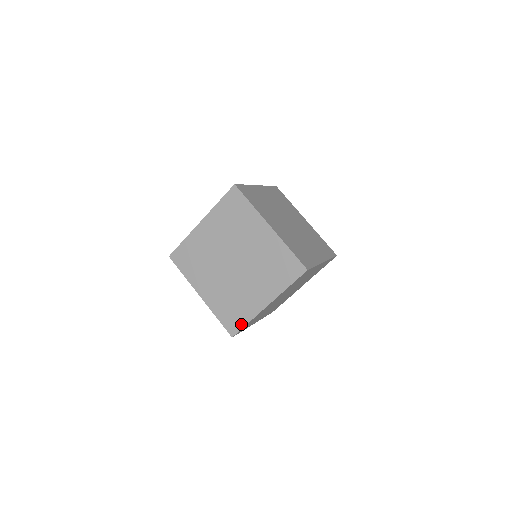
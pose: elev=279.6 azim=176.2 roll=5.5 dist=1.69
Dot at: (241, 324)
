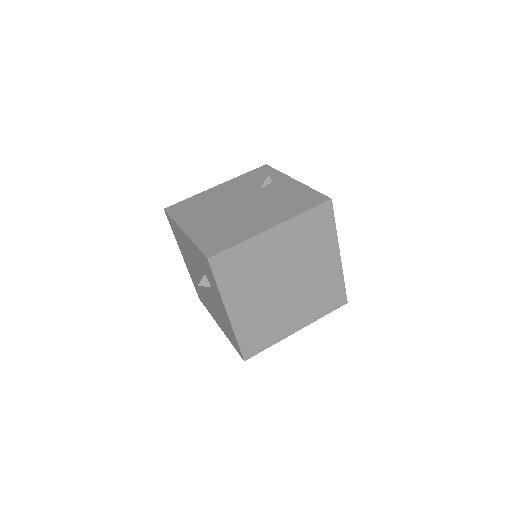
Dot at: (262, 348)
